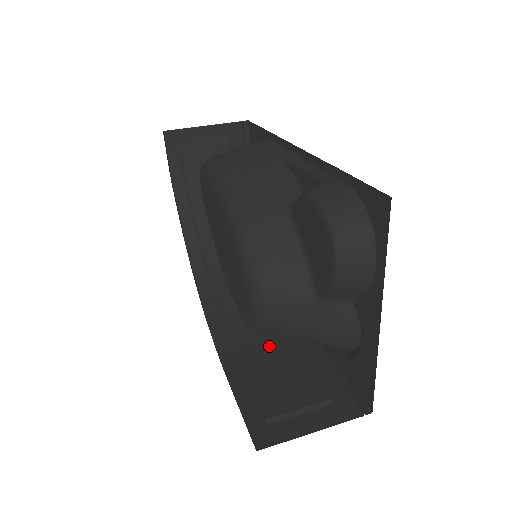
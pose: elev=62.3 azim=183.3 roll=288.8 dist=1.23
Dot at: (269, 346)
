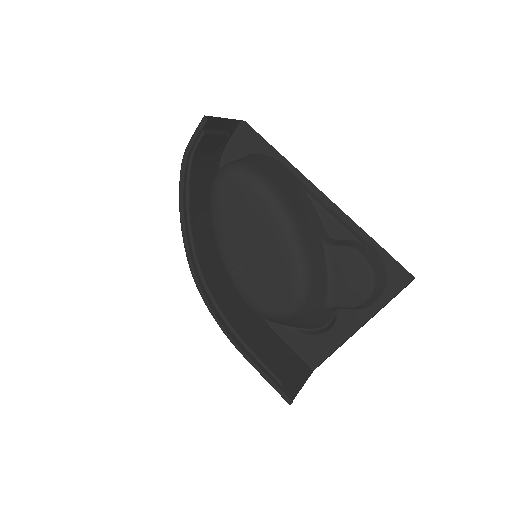
Dot at: (248, 323)
